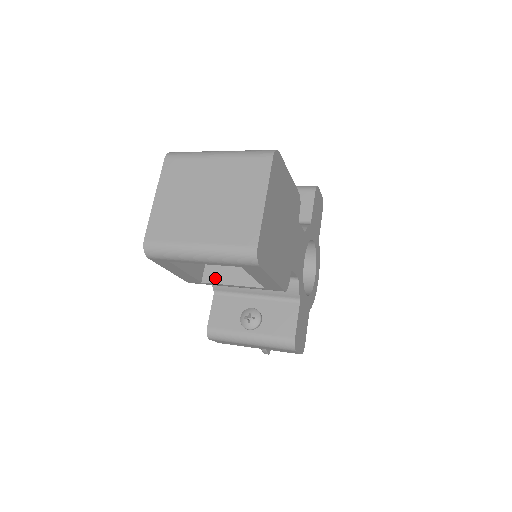
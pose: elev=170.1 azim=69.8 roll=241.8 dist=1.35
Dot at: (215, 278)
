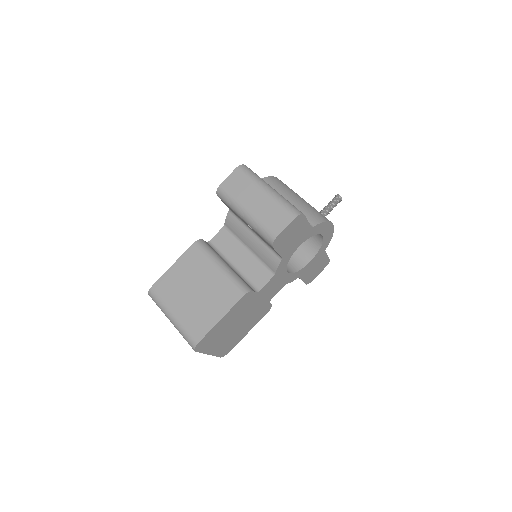
Dot at: occluded
